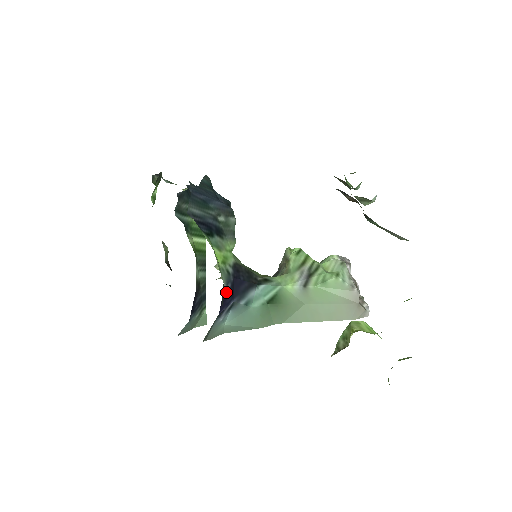
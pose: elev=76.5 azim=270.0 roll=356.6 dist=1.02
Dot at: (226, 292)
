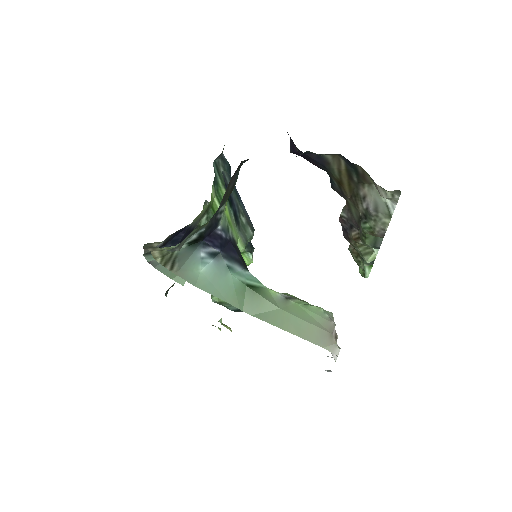
Dot at: (219, 233)
